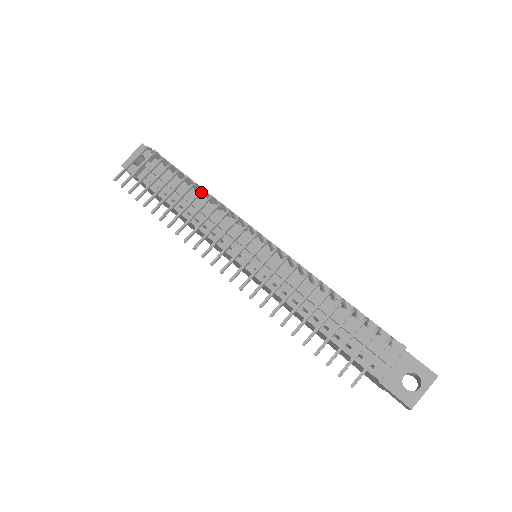
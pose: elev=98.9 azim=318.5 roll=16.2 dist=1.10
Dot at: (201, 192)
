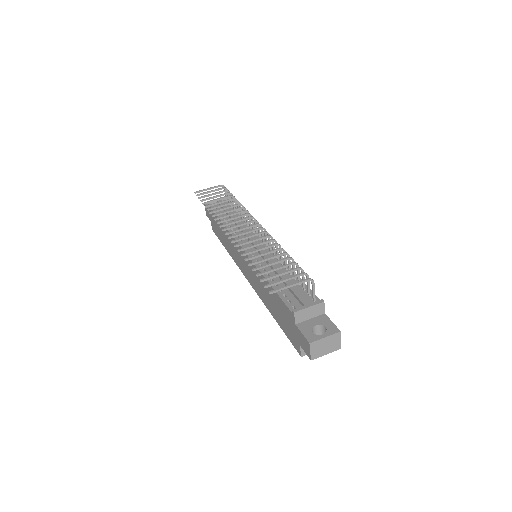
Dot at: (240, 204)
